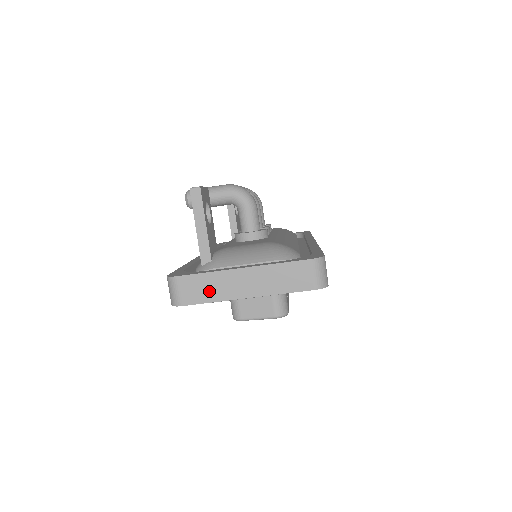
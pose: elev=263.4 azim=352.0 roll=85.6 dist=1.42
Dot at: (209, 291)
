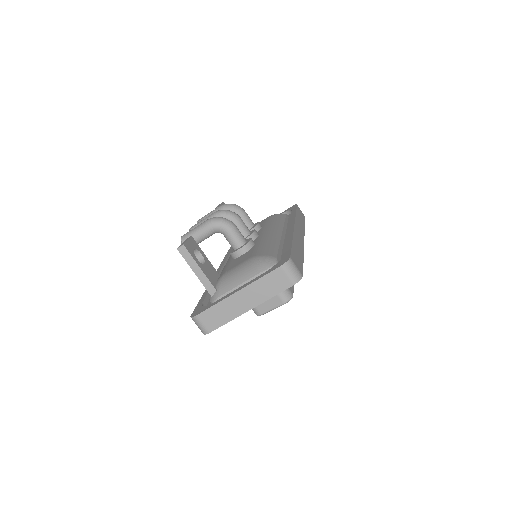
Dot at: (222, 316)
